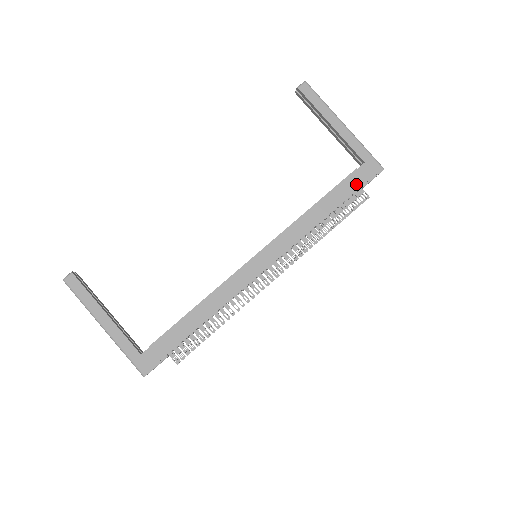
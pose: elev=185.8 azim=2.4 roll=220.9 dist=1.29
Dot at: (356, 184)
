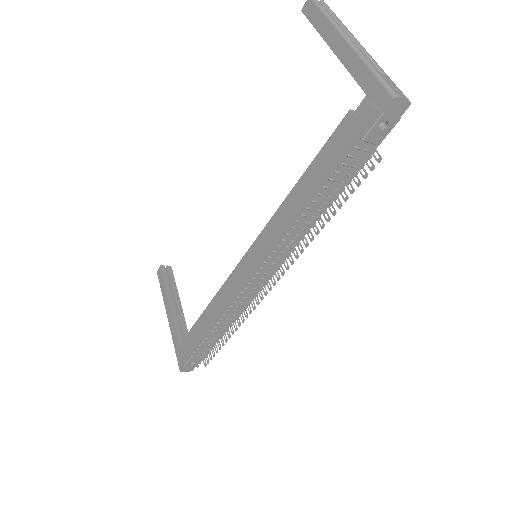
Dot at: (346, 138)
